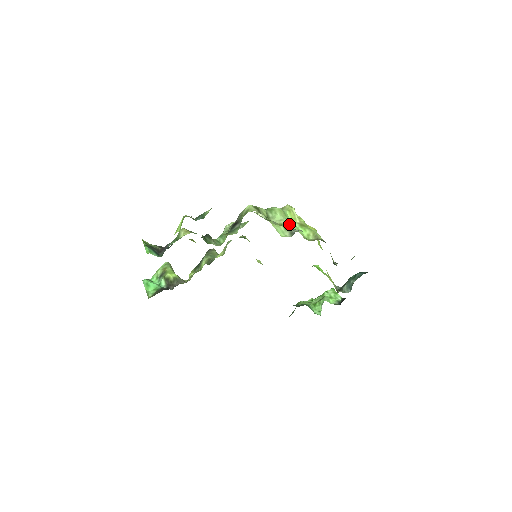
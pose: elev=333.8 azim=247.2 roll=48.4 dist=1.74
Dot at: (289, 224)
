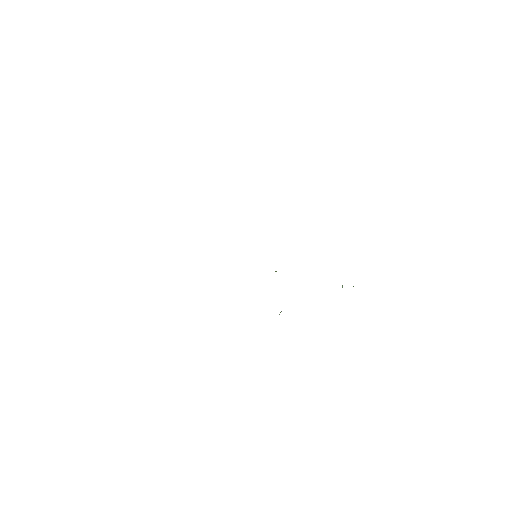
Dot at: occluded
